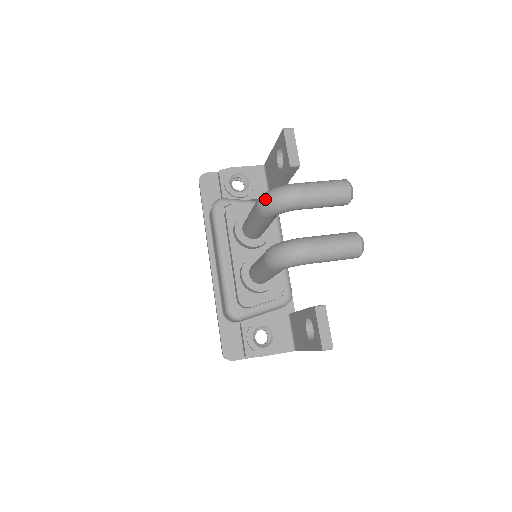
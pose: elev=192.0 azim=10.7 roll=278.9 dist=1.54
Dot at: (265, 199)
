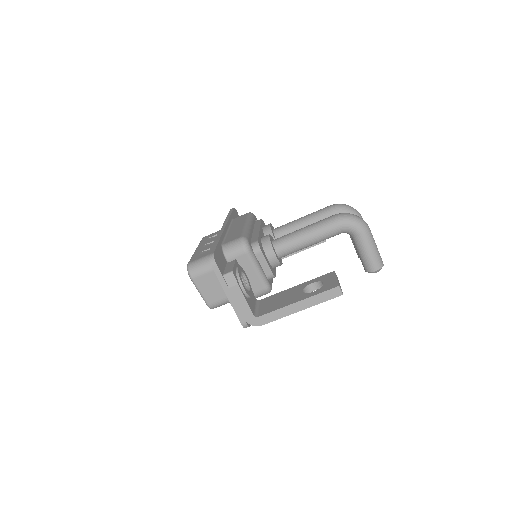
Dot at: (344, 204)
